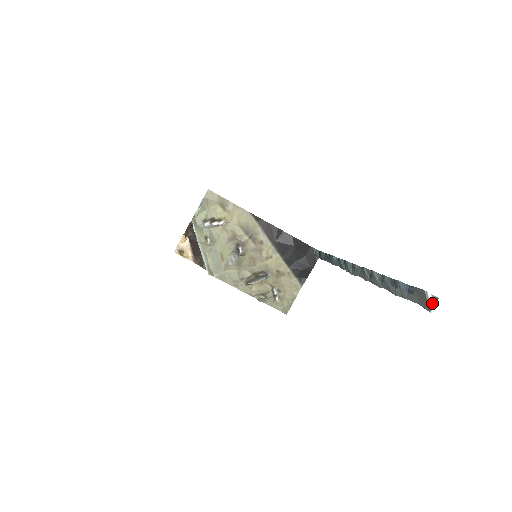
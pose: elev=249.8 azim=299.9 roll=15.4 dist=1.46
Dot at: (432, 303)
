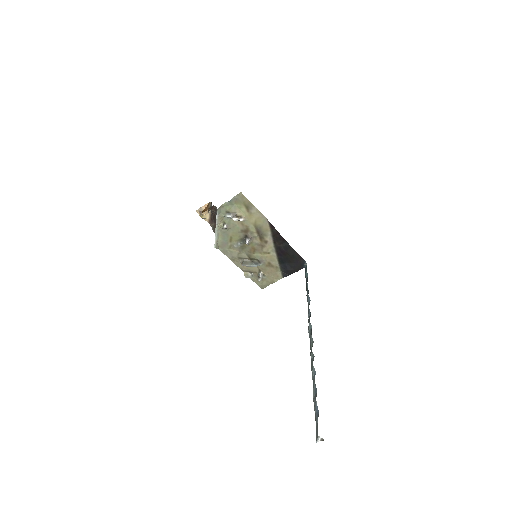
Dot at: (319, 440)
